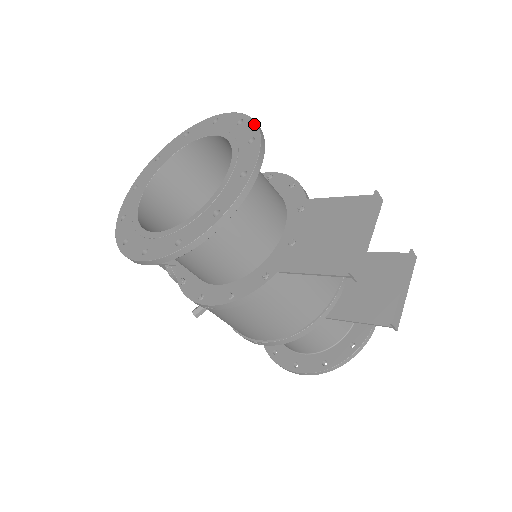
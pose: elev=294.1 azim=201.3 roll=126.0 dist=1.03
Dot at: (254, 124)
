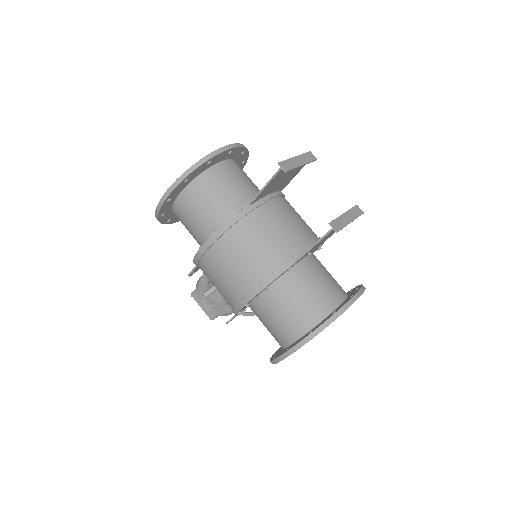
Dot at: occluded
